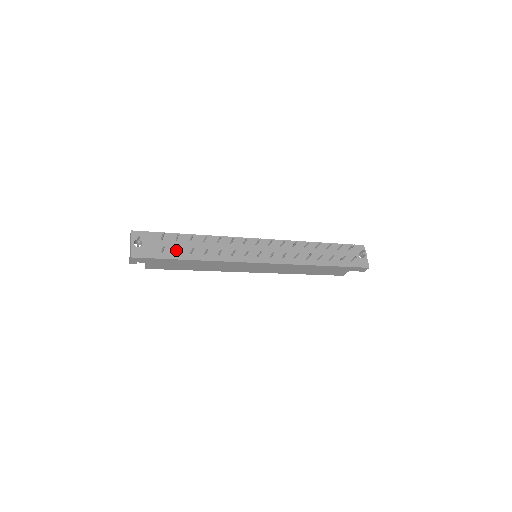
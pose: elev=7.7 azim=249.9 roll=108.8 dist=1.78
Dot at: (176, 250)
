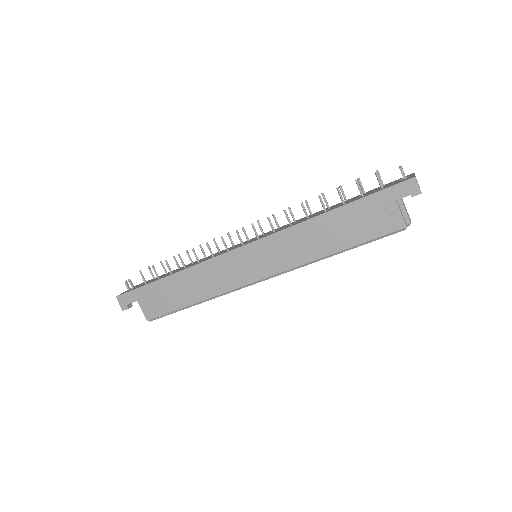
Dot at: occluded
